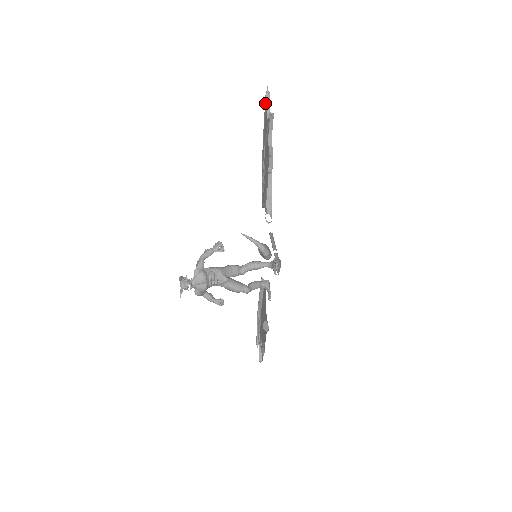
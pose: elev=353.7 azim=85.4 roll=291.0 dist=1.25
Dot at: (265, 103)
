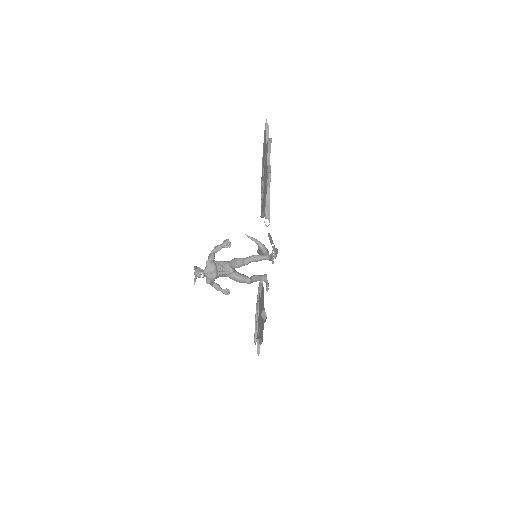
Dot at: (264, 132)
